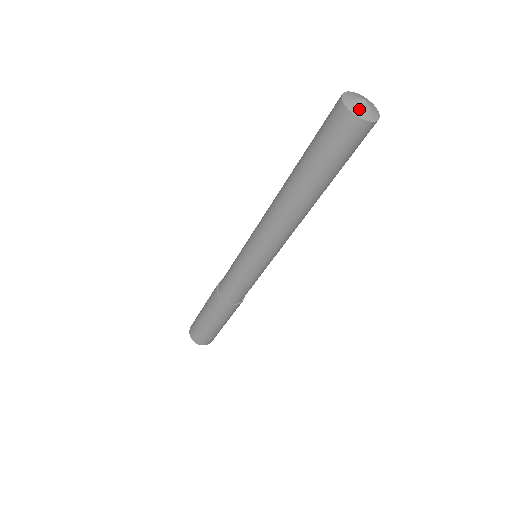
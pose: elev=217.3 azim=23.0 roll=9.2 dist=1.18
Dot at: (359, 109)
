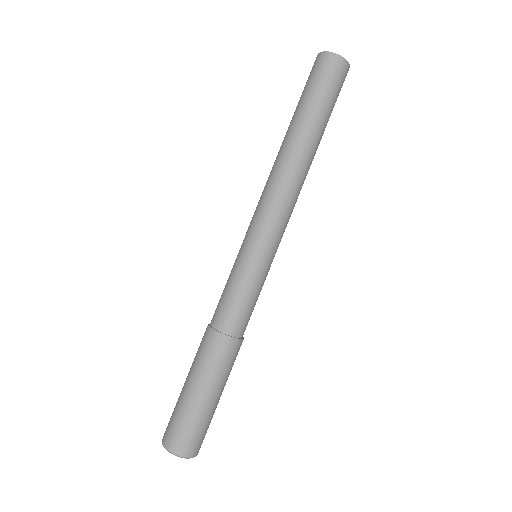
Dot at: occluded
